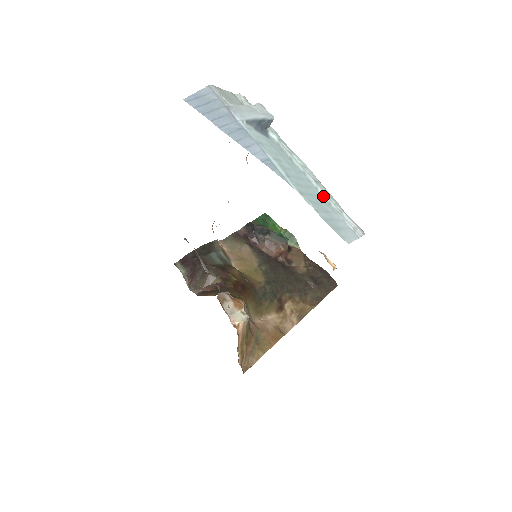
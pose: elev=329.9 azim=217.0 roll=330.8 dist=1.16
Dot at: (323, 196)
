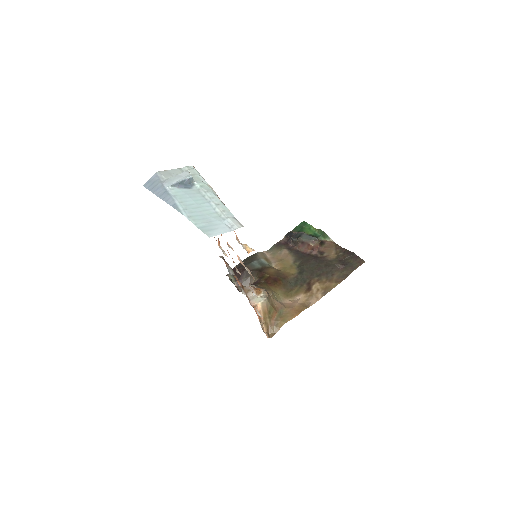
Dot at: (218, 212)
